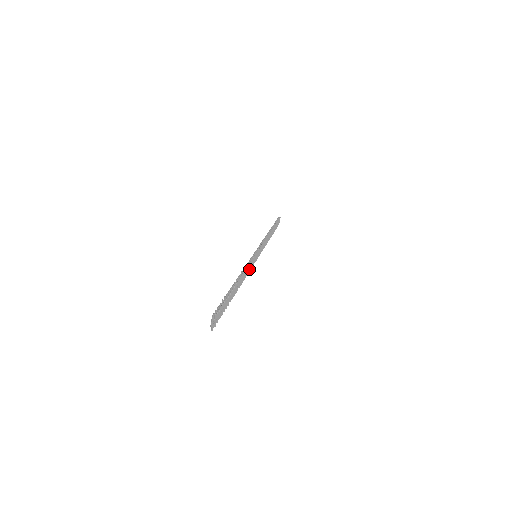
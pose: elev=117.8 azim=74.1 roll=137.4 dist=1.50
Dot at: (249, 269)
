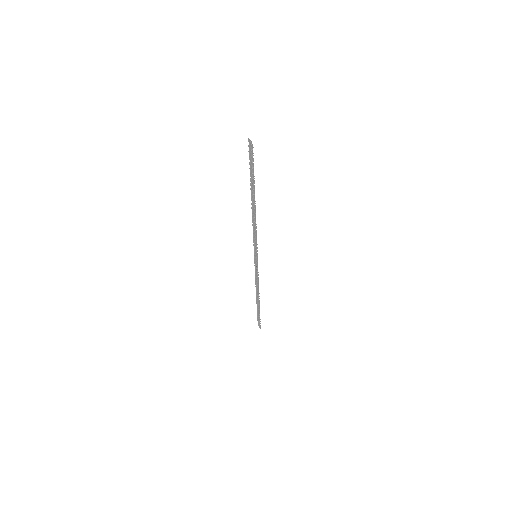
Dot at: (256, 235)
